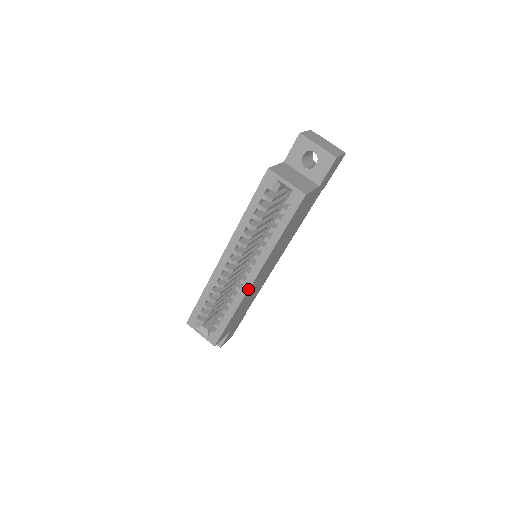
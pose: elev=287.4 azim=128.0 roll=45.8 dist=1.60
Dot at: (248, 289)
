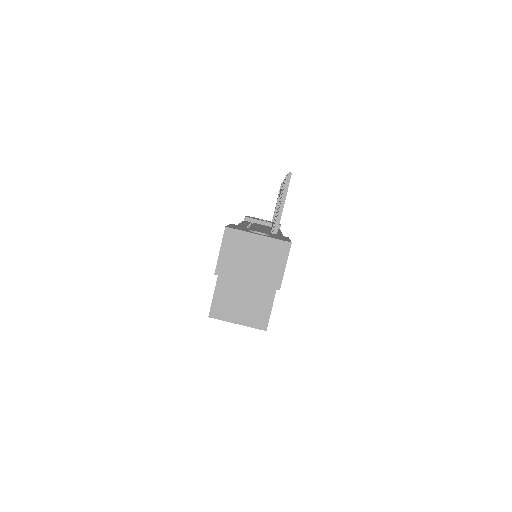
Dot at: occluded
